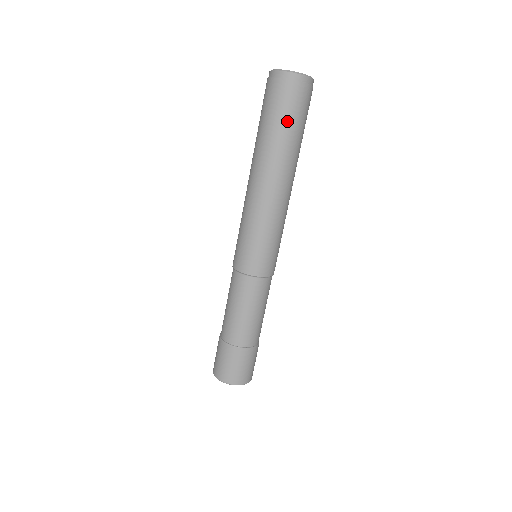
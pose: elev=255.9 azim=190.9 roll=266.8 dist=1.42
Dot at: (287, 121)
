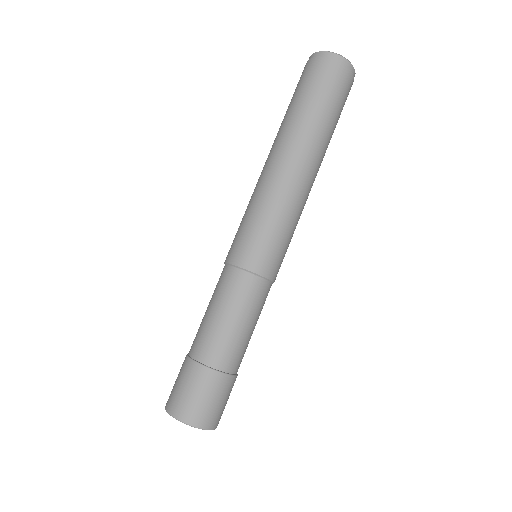
Dot at: (338, 112)
